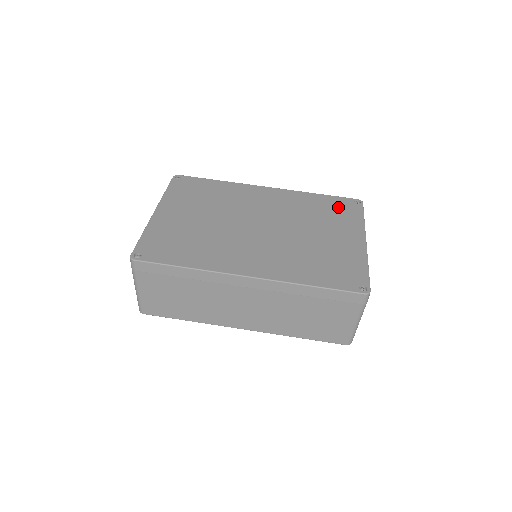
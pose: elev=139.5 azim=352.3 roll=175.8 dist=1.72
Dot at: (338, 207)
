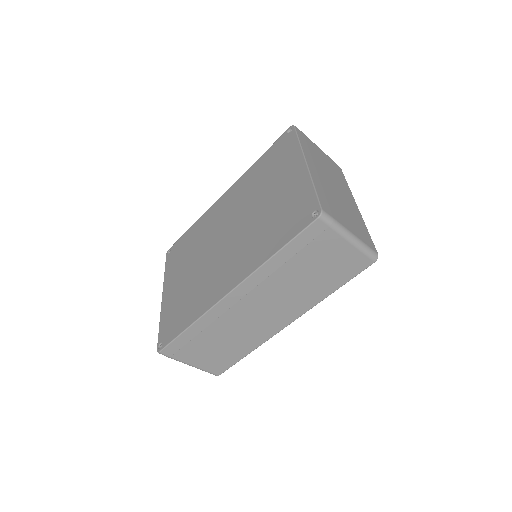
Dot at: (276, 154)
